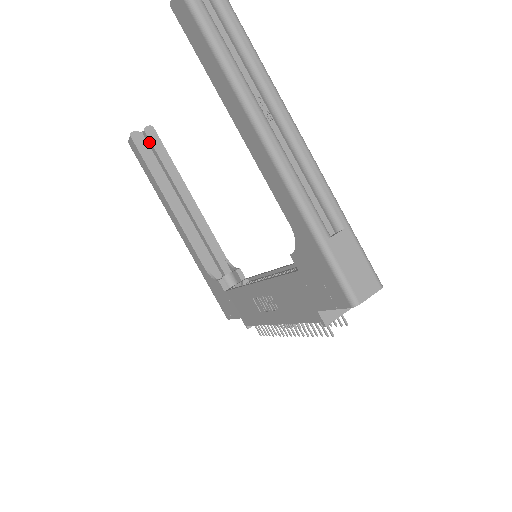
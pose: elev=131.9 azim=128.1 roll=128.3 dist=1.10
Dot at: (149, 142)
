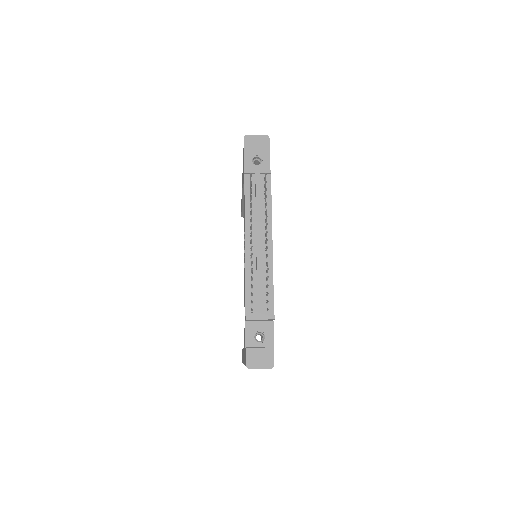
Dot at: occluded
